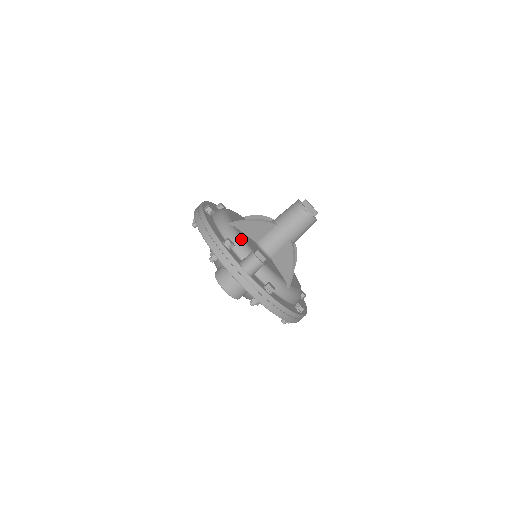
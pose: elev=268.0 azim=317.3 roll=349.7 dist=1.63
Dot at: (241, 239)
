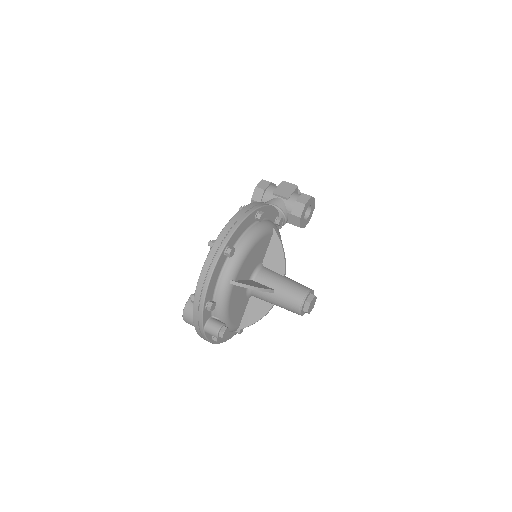
Dot at: (226, 302)
